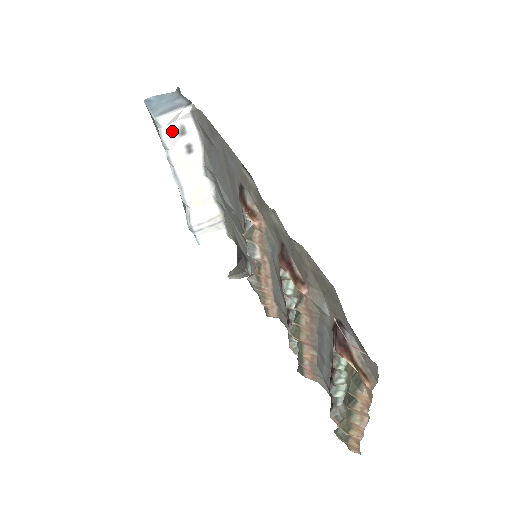
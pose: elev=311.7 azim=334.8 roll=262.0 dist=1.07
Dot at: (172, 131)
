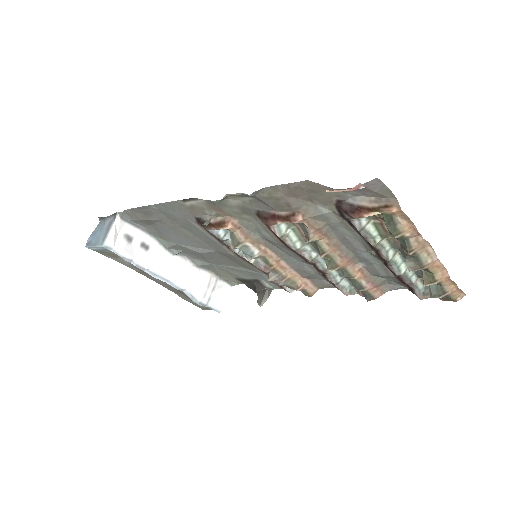
Dot at: (122, 244)
